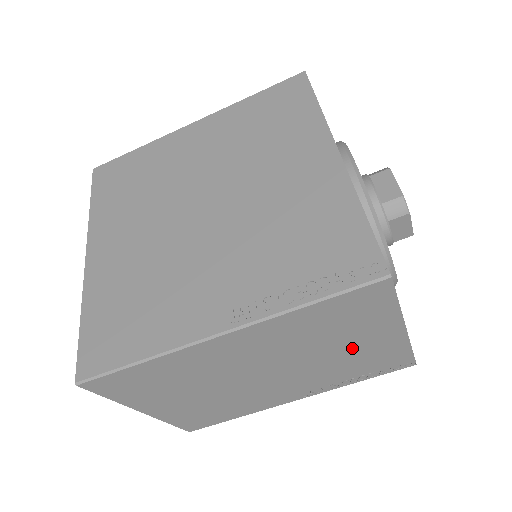
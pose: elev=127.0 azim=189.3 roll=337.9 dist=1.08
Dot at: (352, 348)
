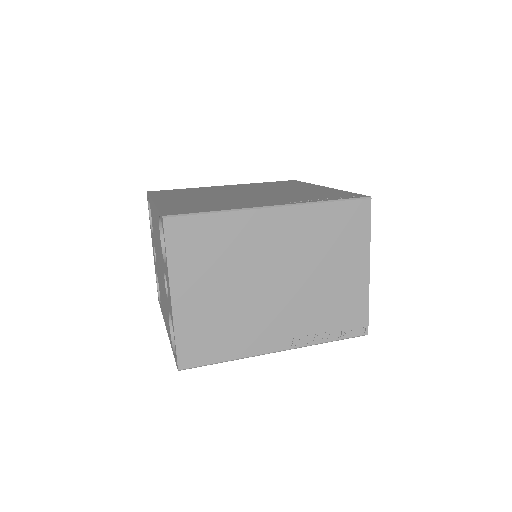
Dot at: (336, 277)
